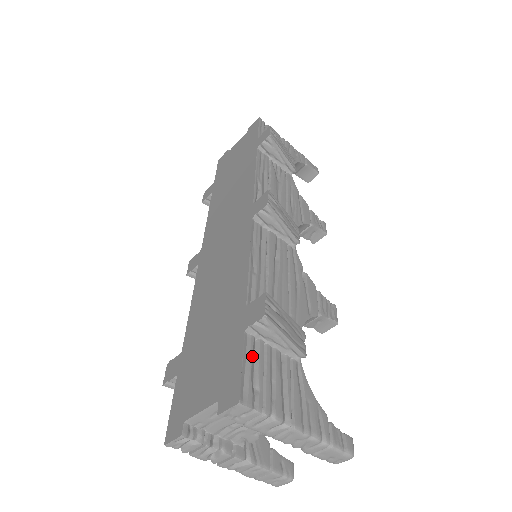
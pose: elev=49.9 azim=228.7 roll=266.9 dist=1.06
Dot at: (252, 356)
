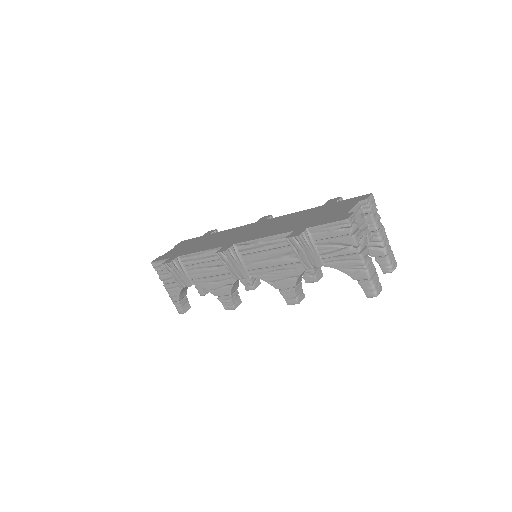
Dot at: occluded
